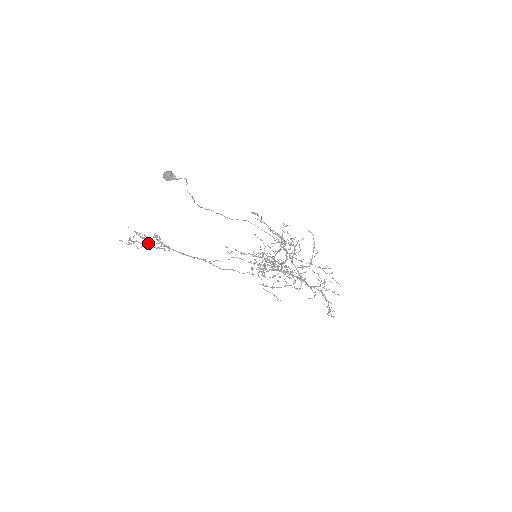
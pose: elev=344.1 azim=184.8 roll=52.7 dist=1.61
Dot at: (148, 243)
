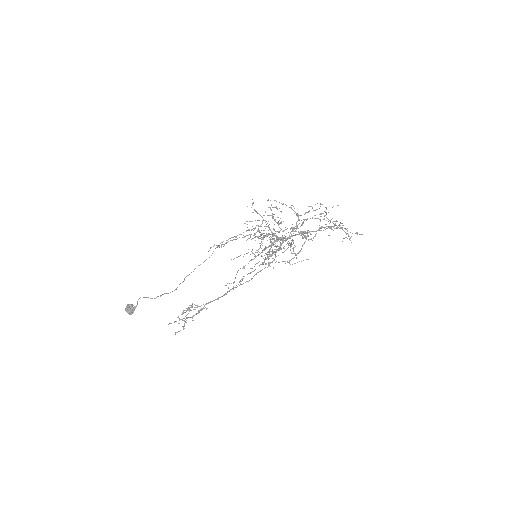
Dot at: occluded
